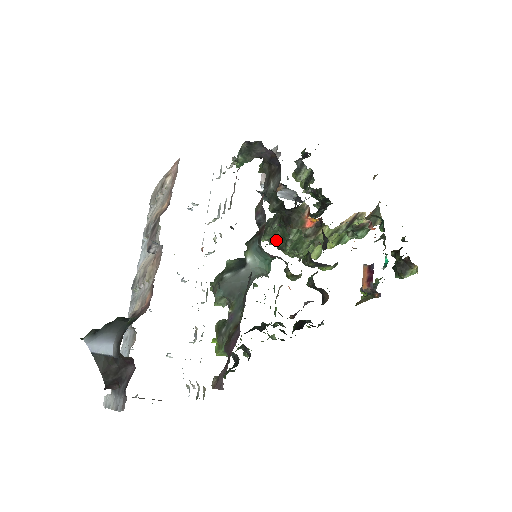
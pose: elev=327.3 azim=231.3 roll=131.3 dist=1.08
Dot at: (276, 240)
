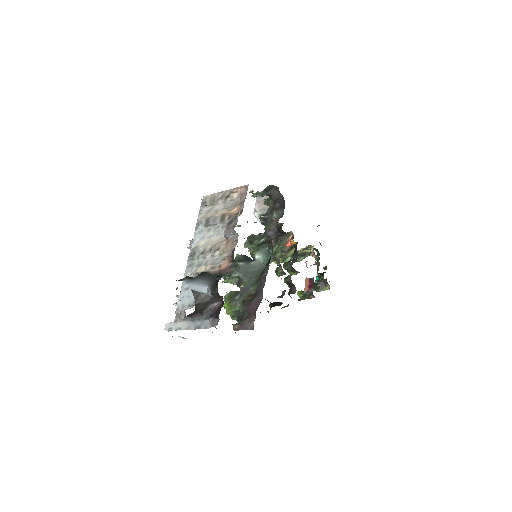
Dot at: occluded
